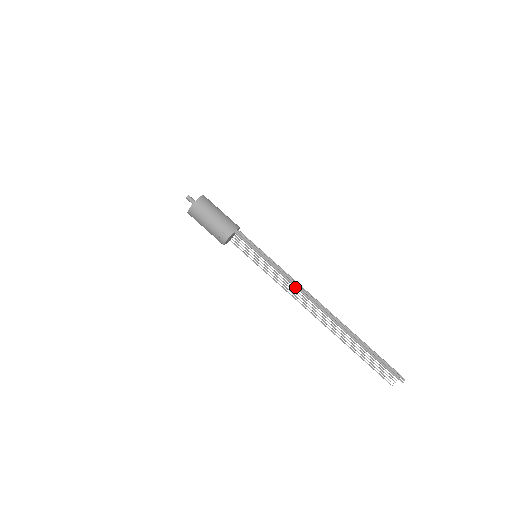
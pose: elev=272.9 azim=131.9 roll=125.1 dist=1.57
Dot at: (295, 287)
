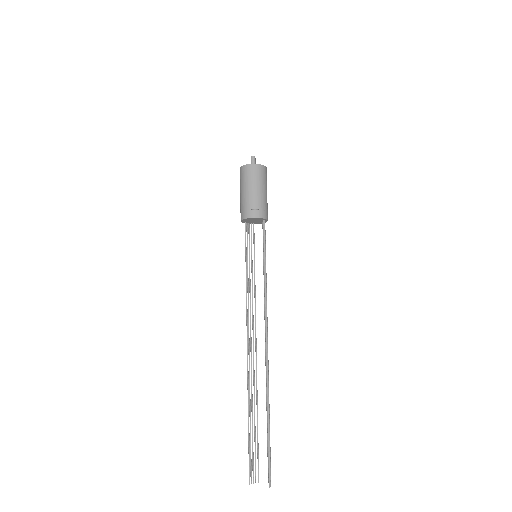
Dot at: occluded
